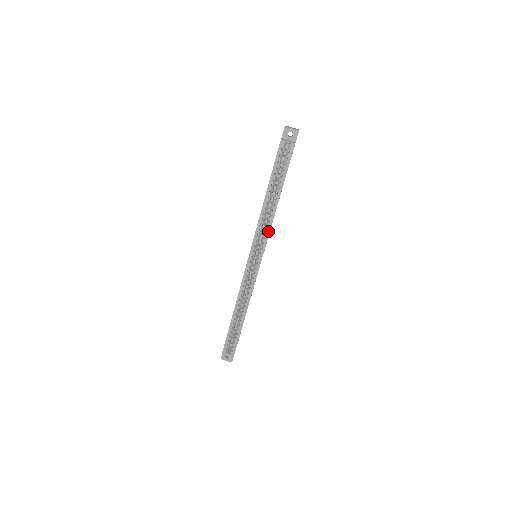
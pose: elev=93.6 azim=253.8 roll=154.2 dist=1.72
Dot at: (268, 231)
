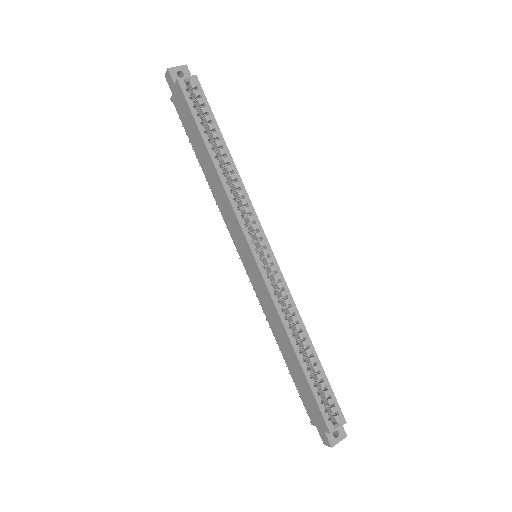
Dot at: (248, 202)
